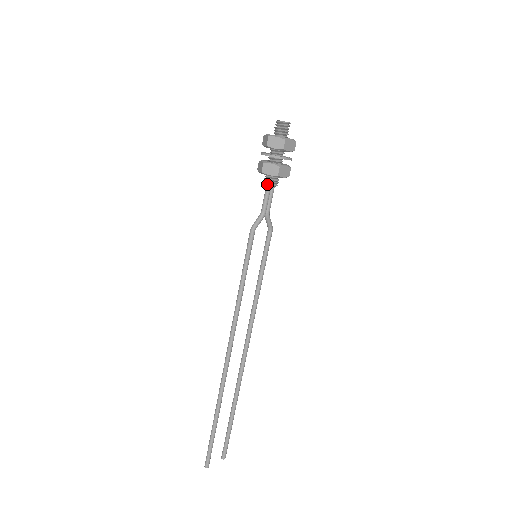
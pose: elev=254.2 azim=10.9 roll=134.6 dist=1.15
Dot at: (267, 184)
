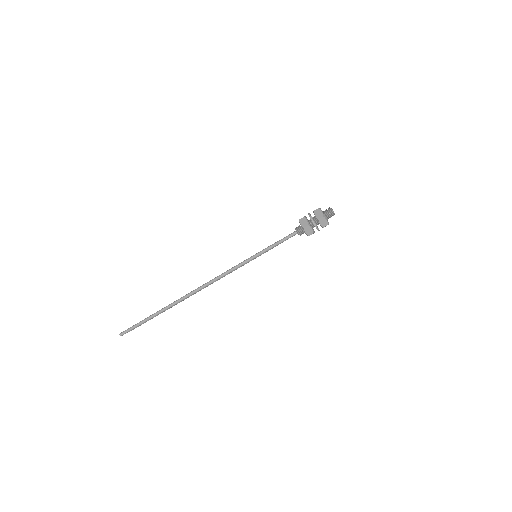
Dot at: (298, 232)
